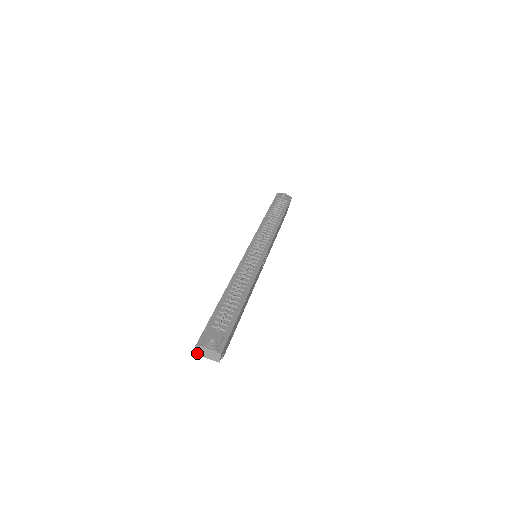
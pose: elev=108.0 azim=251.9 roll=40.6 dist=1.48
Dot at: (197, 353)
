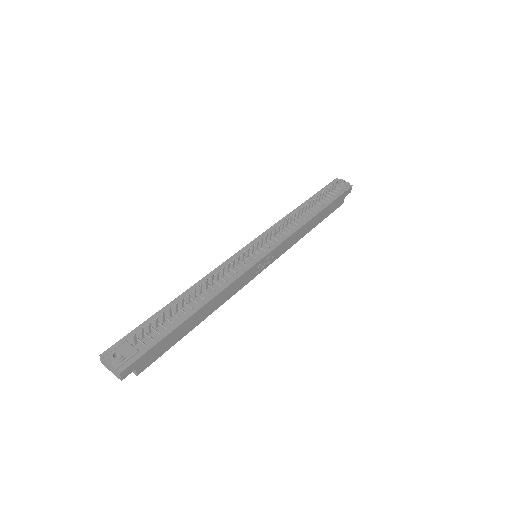
Dot at: (103, 363)
